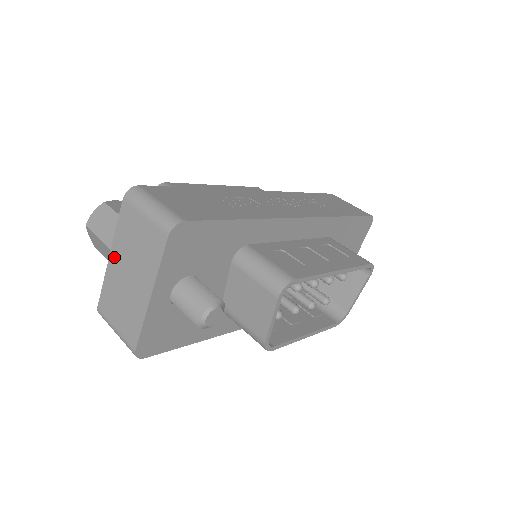
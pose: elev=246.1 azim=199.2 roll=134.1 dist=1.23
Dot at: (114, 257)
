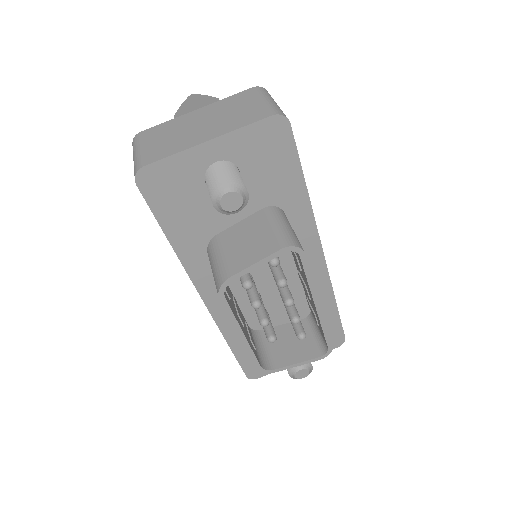
Dot at: (200, 111)
